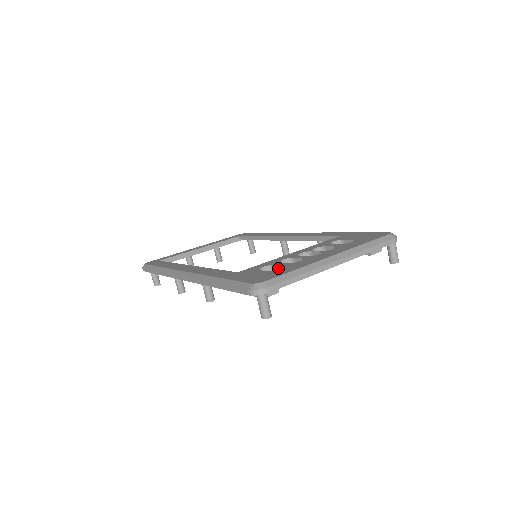
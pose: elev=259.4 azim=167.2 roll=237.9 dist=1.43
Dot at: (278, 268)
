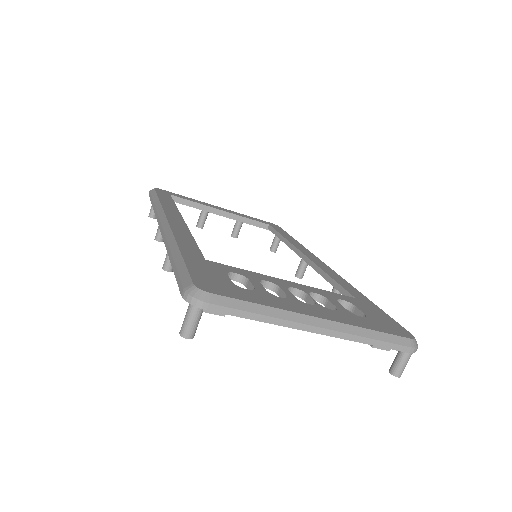
Dot at: (250, 287)
